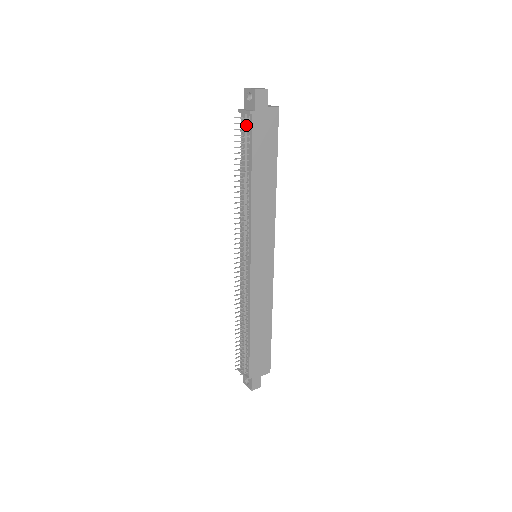
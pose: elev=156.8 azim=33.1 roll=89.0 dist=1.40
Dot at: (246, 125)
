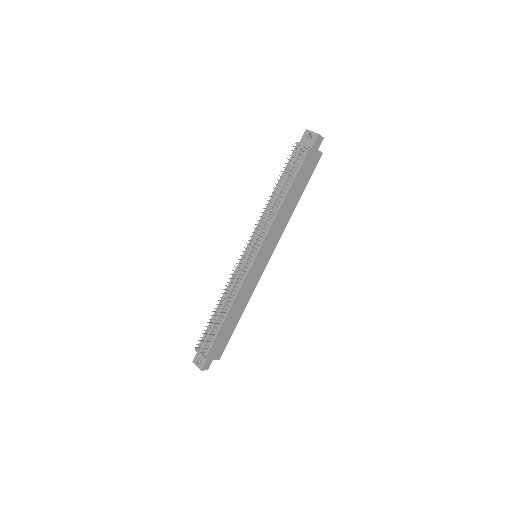
Dot at: (299, 155)
